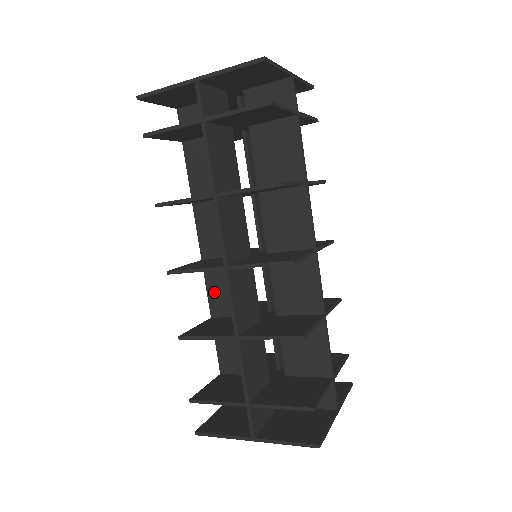
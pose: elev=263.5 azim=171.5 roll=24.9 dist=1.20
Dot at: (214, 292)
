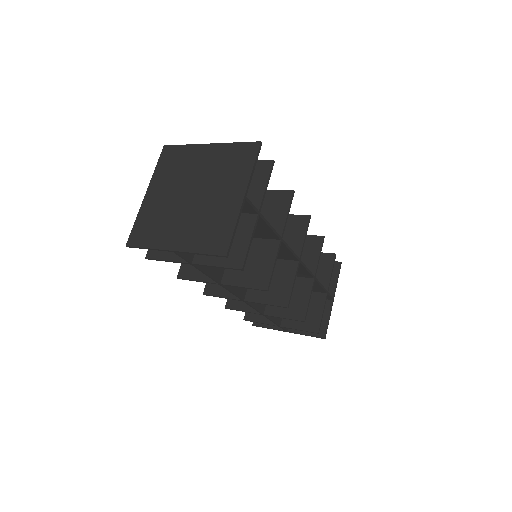
Dot at: occluded
